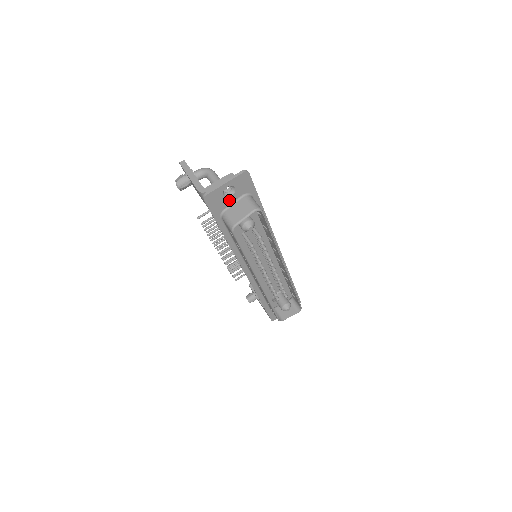
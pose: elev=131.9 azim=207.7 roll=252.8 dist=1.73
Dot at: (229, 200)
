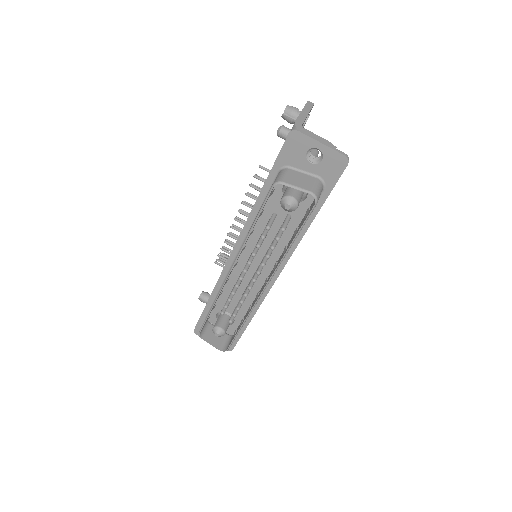
Dot at: (305, 164)
